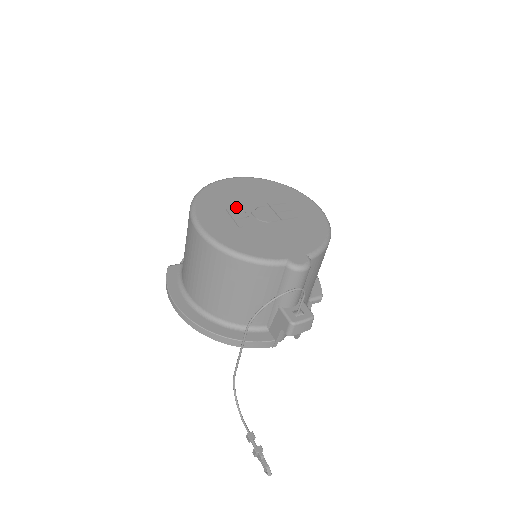
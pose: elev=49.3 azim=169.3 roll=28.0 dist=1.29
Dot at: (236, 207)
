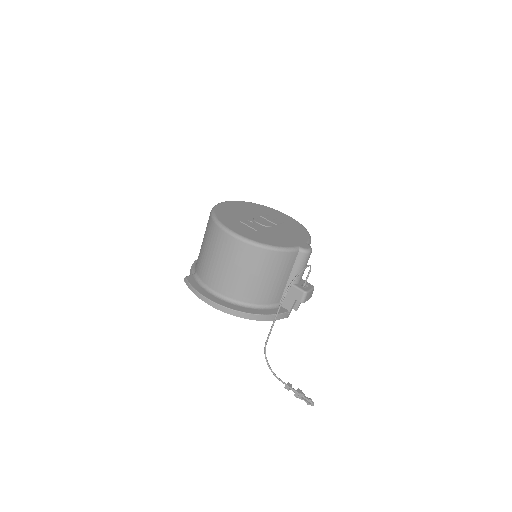
Dot at: (245, 219)
